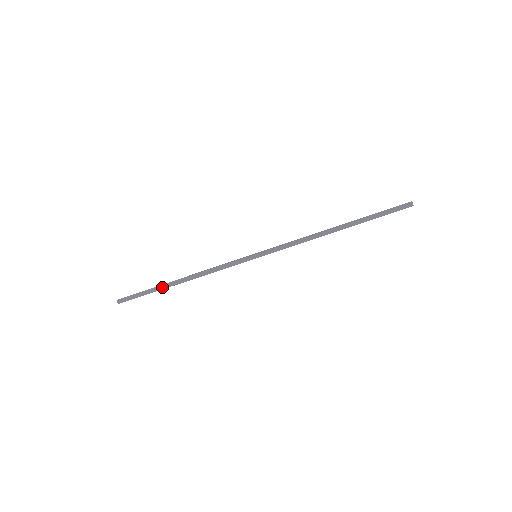
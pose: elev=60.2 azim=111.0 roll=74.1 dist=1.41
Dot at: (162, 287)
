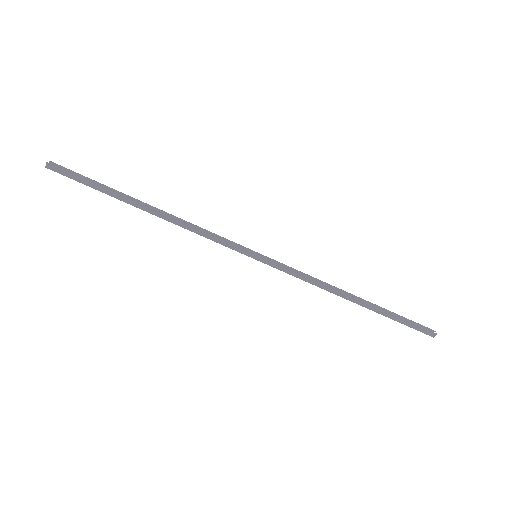
Dot at: (121, 197)
